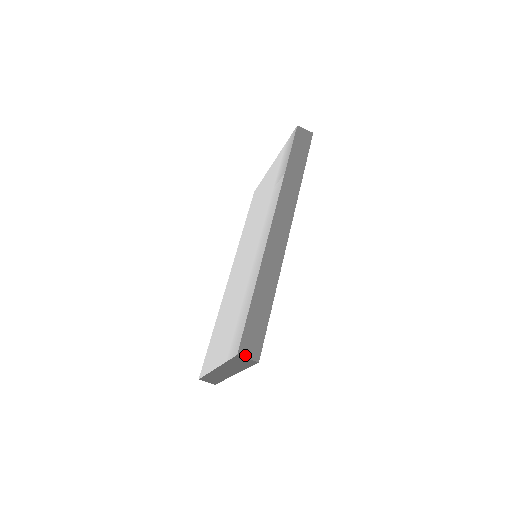
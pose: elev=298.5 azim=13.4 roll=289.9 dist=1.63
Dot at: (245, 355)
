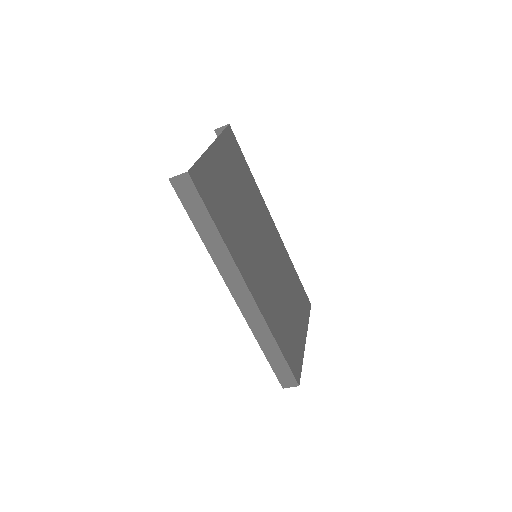
Dot at: (288, 387)
